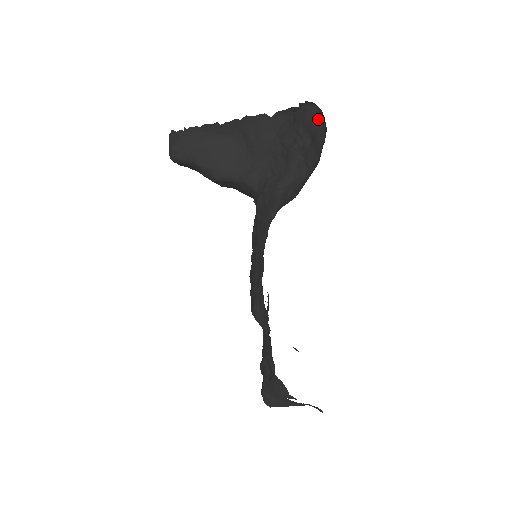
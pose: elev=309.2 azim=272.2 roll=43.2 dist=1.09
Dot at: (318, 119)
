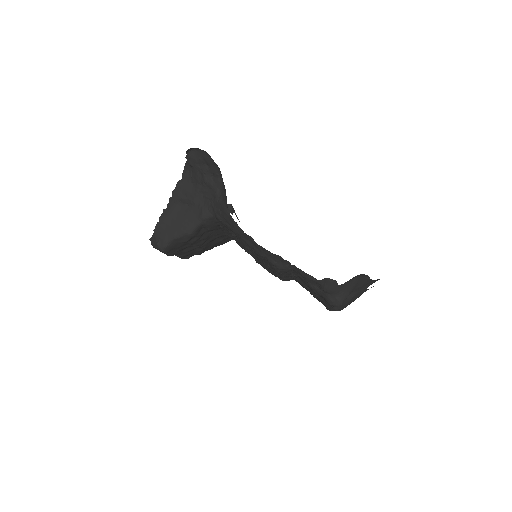
Dot at: (199, 153)
